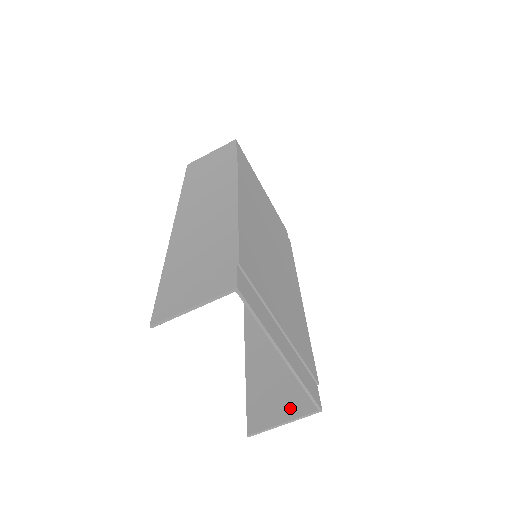
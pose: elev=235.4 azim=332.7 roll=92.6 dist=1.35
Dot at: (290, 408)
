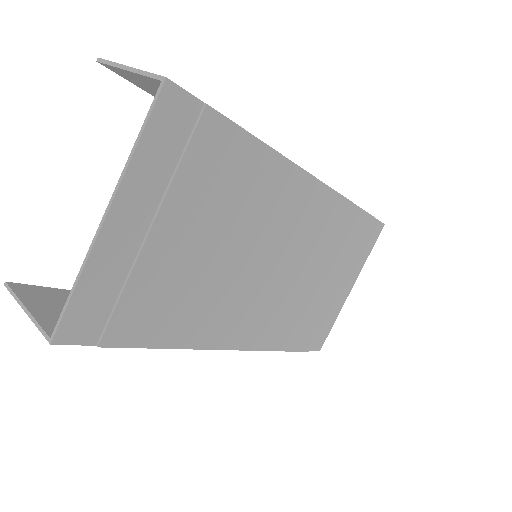
Dot at: (53, 316)
